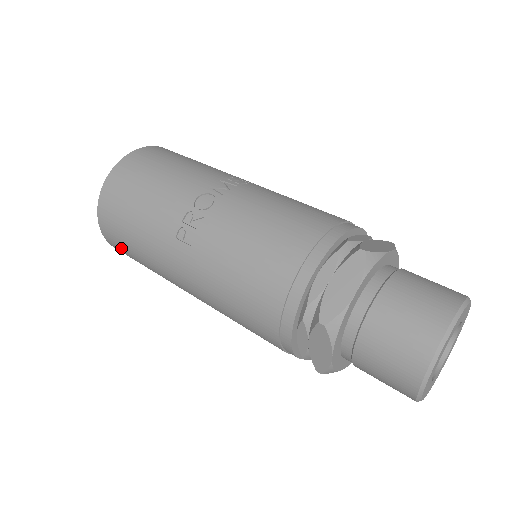
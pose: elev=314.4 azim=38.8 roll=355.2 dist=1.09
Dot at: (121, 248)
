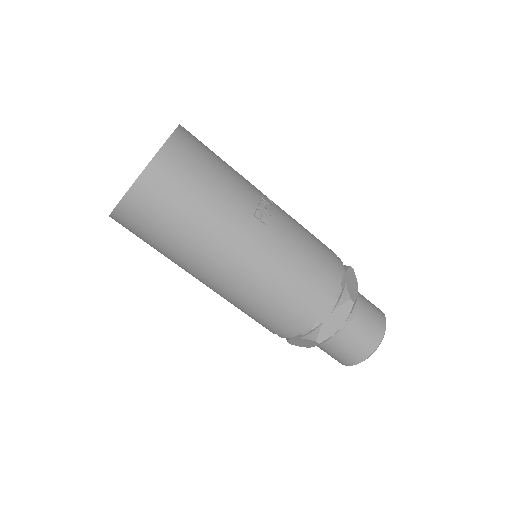
Dot at: (157, 201)
